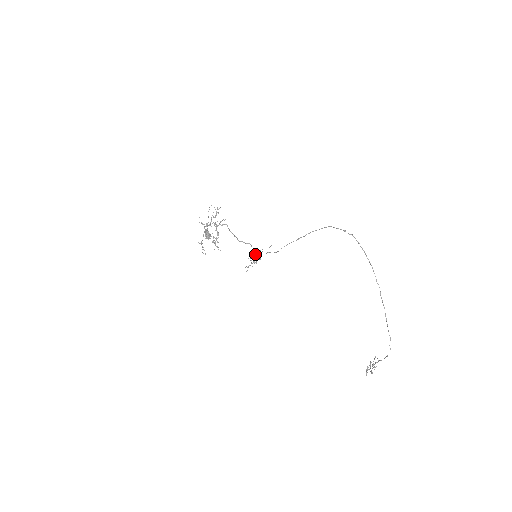
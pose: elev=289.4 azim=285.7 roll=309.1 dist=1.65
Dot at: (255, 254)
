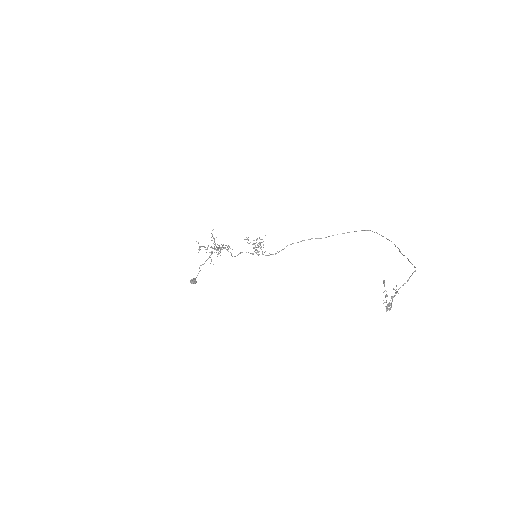
Dot at: (260, 245)
